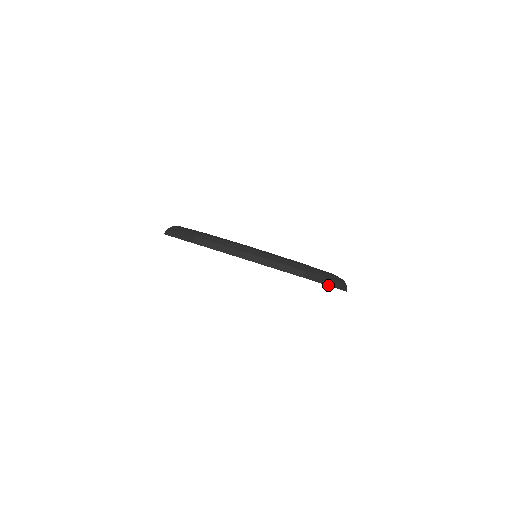
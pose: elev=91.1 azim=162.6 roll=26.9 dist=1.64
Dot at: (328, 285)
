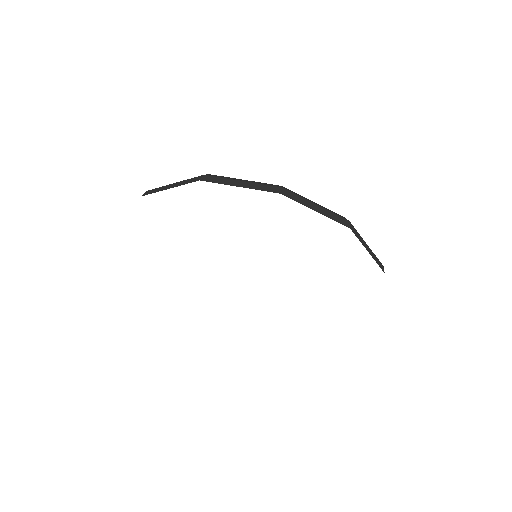
Dot at: occluded
